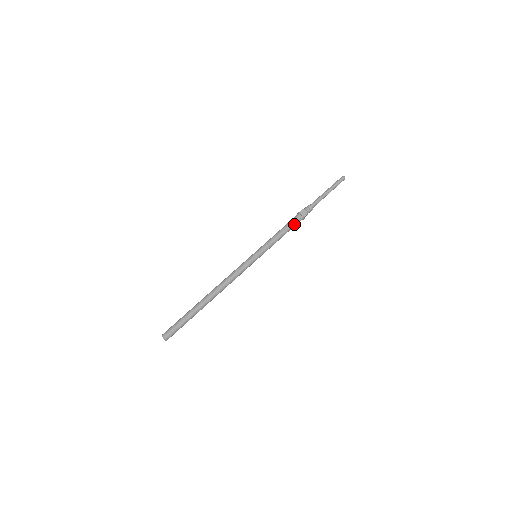
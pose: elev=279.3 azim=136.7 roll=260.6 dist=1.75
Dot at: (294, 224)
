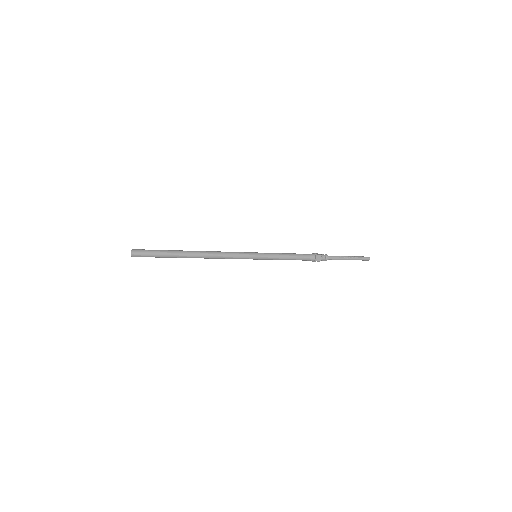
Dot at: (304, 259)
